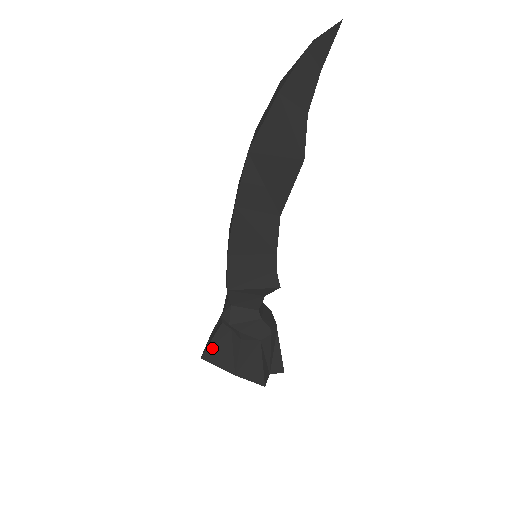
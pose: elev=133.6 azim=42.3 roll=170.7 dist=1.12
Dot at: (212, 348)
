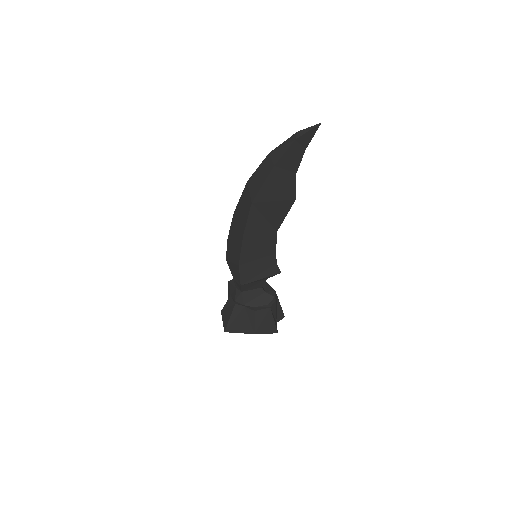
Dot at: (232, 323)
